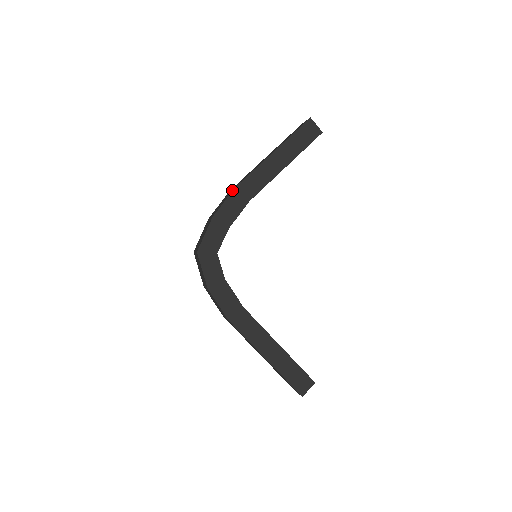
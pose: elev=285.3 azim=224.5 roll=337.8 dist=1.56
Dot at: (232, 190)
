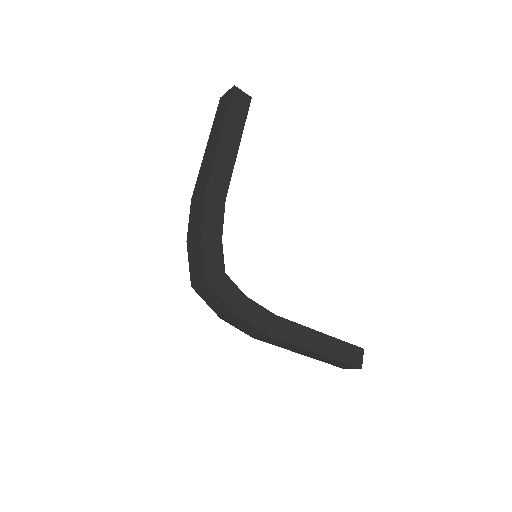
Dot at: (203, 196)
